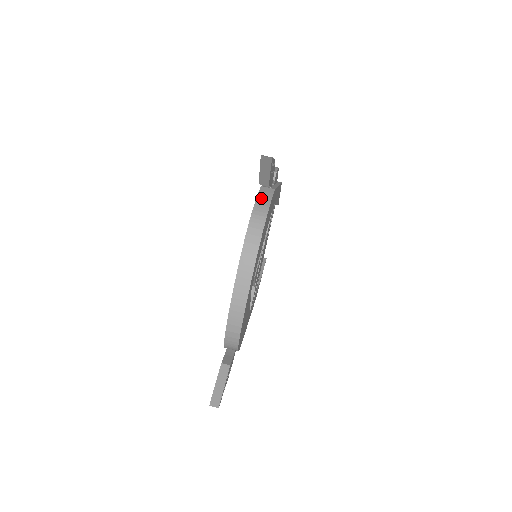
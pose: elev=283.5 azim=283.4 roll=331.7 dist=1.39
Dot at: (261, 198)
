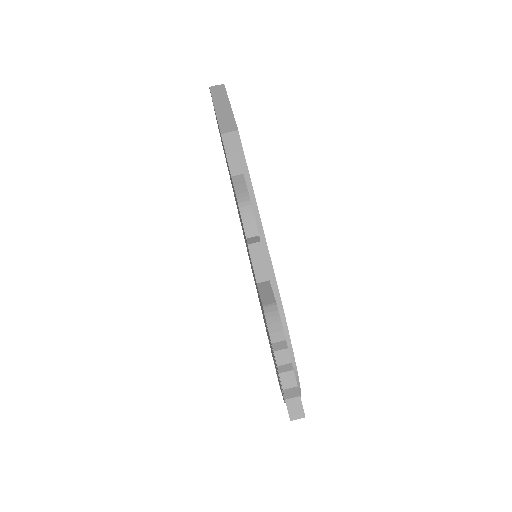
Dot at: occluded
